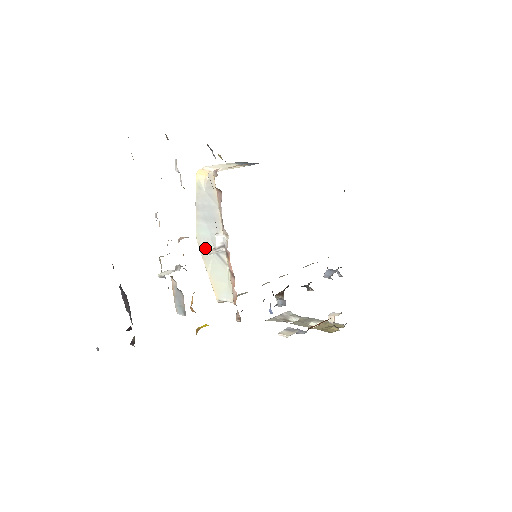
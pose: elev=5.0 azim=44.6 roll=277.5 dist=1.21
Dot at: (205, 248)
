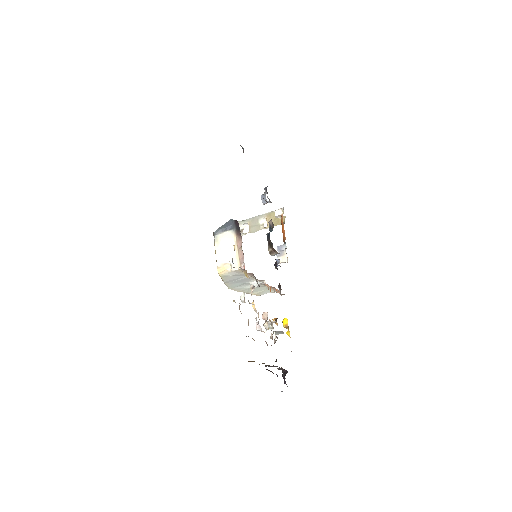
Dot at: (240, 289)
